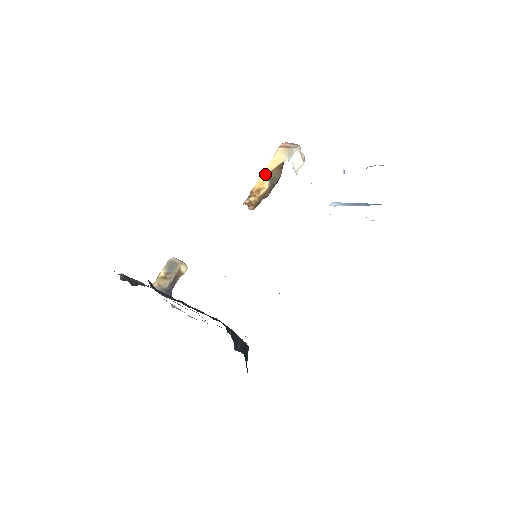
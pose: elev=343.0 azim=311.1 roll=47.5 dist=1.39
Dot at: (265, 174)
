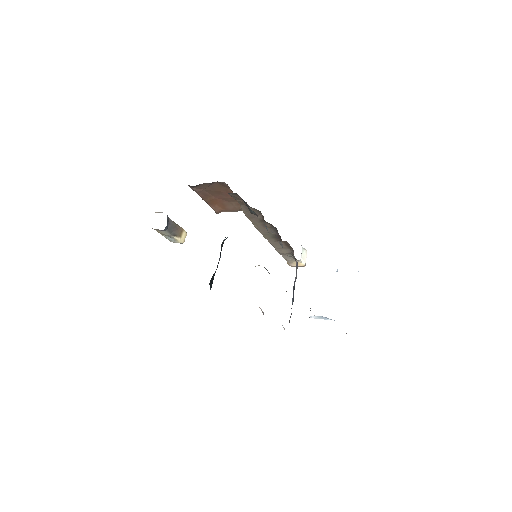
Dot at: occluded
